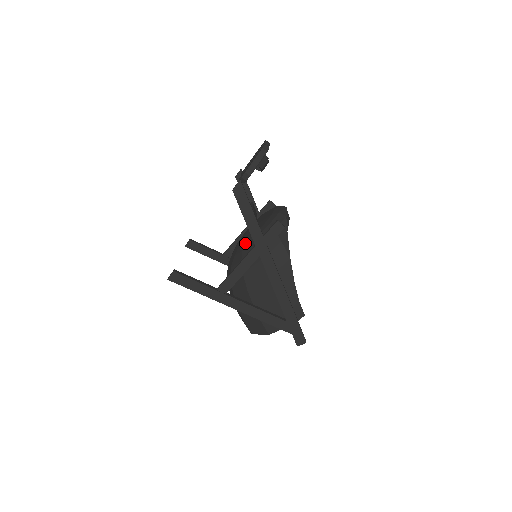
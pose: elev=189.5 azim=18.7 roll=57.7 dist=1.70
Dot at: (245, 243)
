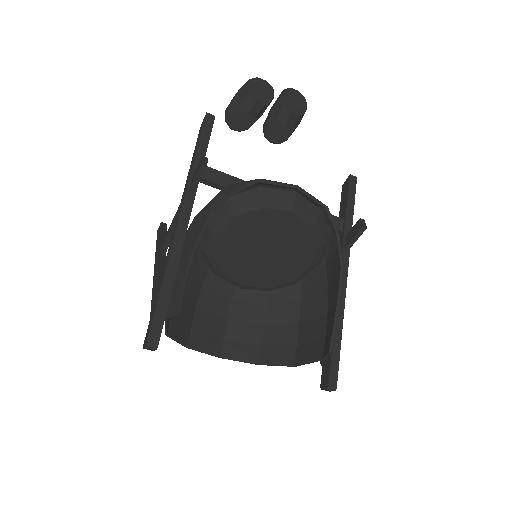
Dot at: occluded
